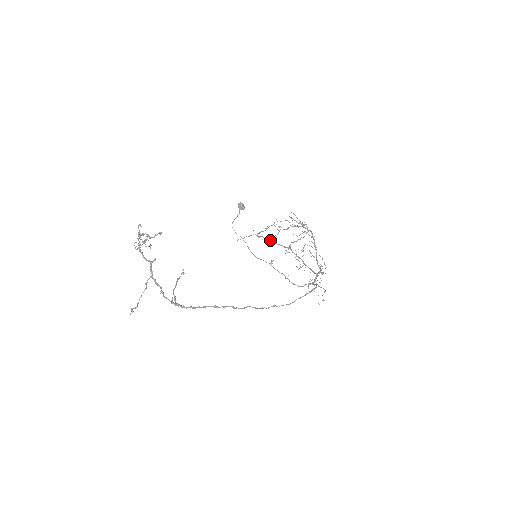
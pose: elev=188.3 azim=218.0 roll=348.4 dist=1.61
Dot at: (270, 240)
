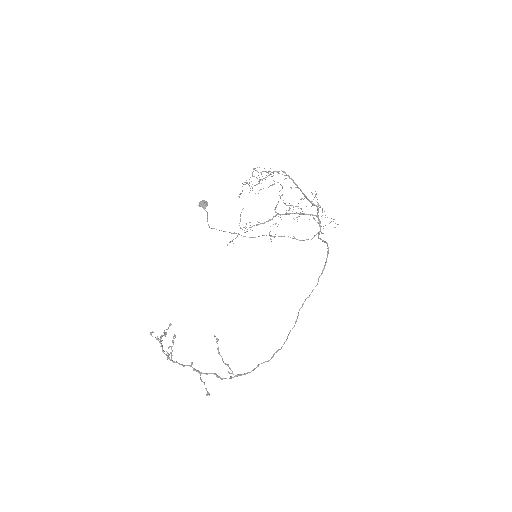
Dot at: occluded
